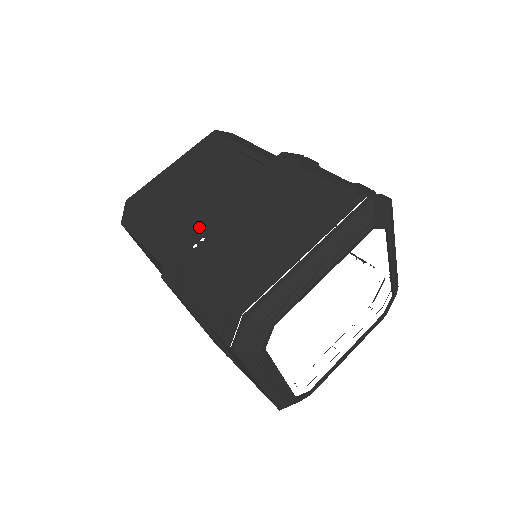
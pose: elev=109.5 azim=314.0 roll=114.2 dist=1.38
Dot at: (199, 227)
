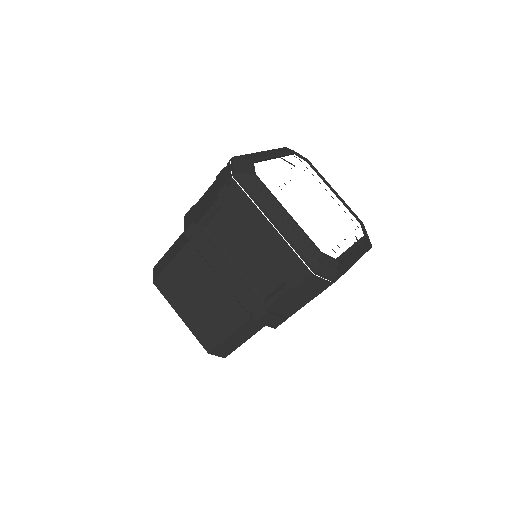
Dot at: occluded
